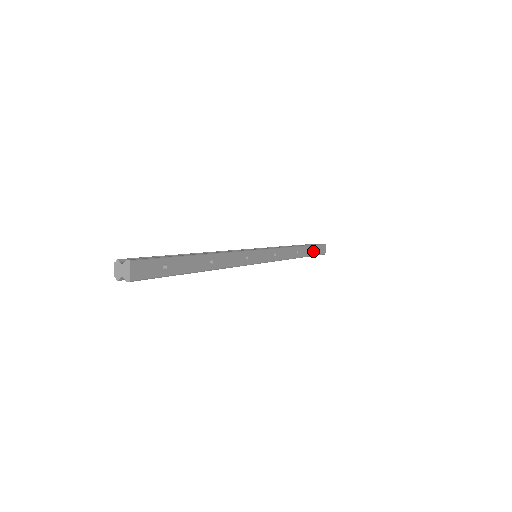
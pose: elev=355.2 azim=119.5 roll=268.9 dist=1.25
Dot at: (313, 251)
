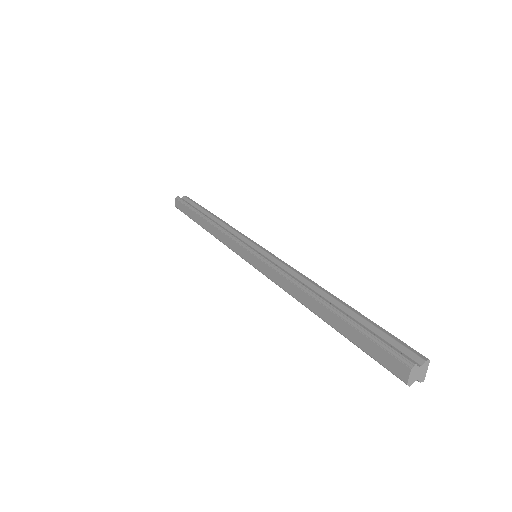
Dot at: occluded
